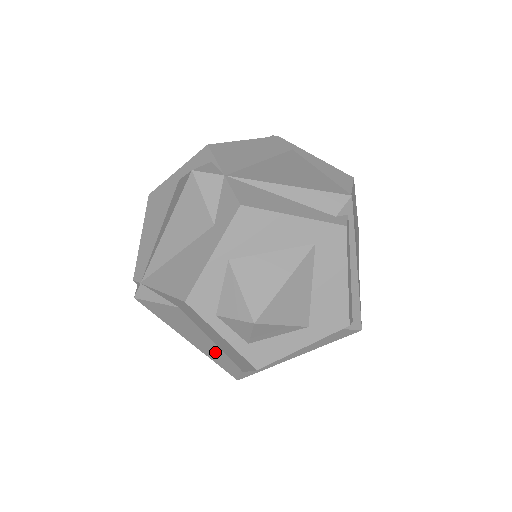
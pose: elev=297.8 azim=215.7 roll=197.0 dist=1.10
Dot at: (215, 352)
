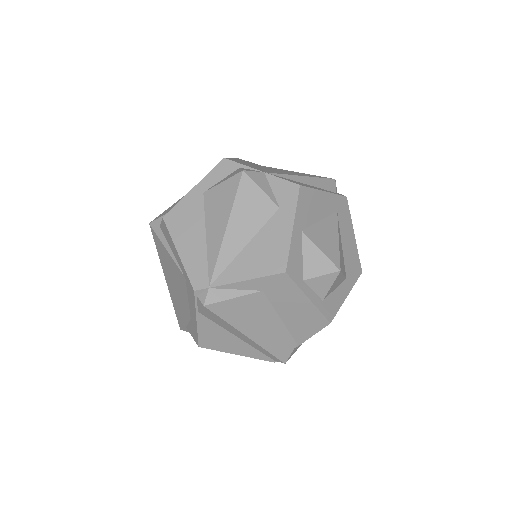
Dot at: (276, 335)
